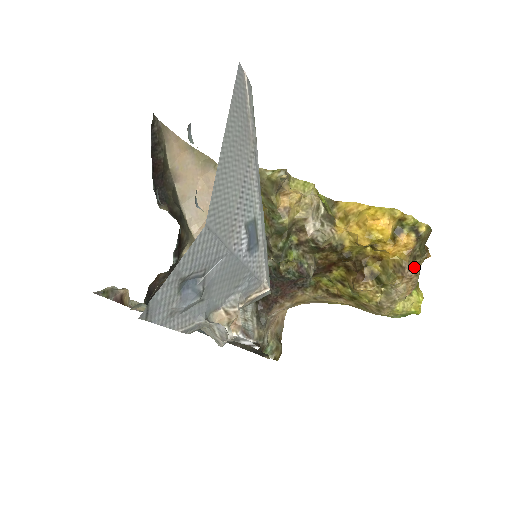
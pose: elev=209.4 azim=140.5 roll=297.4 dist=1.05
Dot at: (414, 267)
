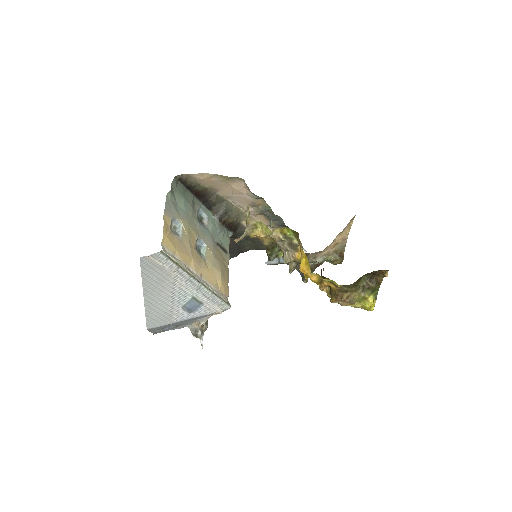
Dot at: (346, 296)
